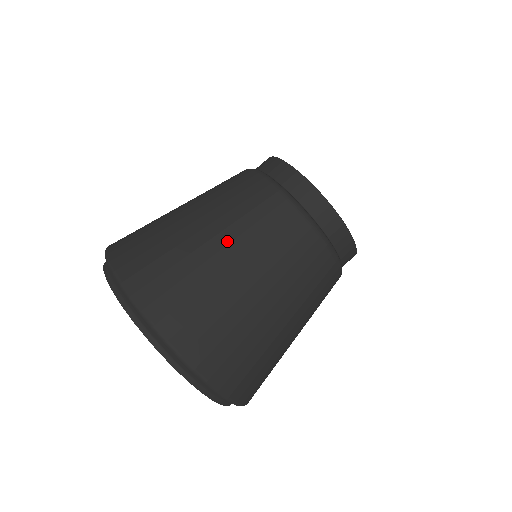
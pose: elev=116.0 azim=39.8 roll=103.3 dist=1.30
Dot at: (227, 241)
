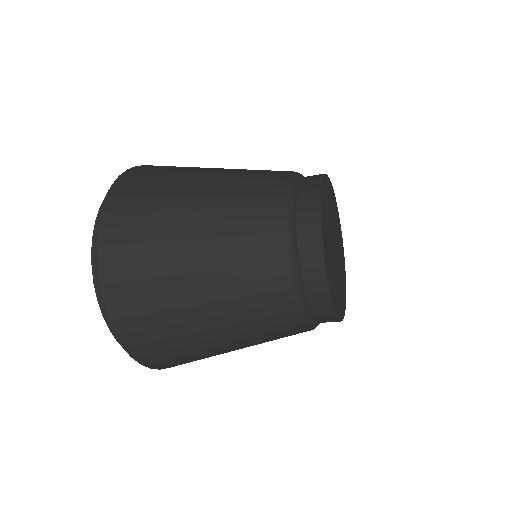
Dot at: (203, 235)
